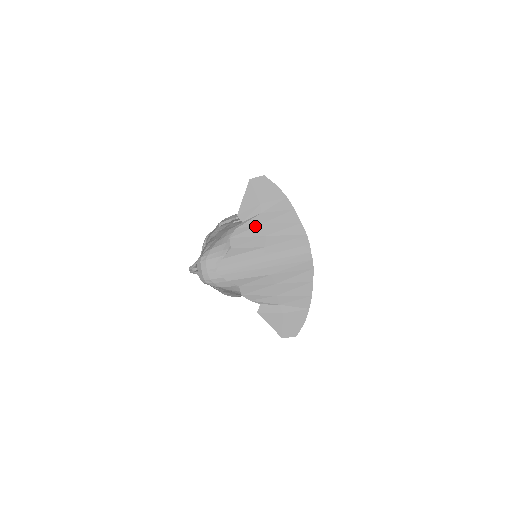
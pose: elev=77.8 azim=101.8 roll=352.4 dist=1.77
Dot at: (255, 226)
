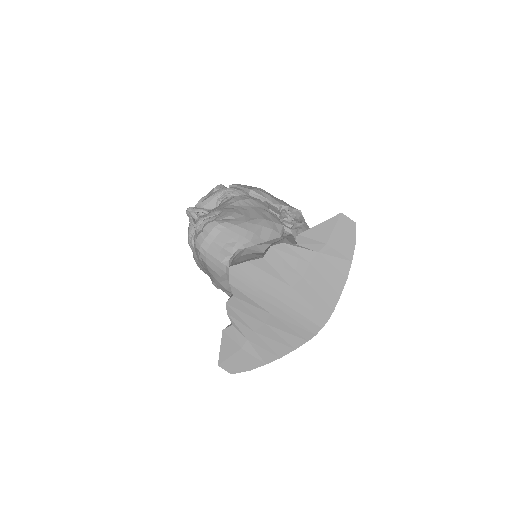
Dot at: (302, 259)
